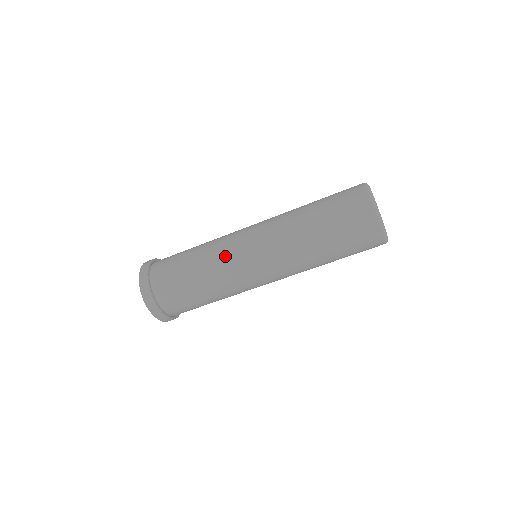
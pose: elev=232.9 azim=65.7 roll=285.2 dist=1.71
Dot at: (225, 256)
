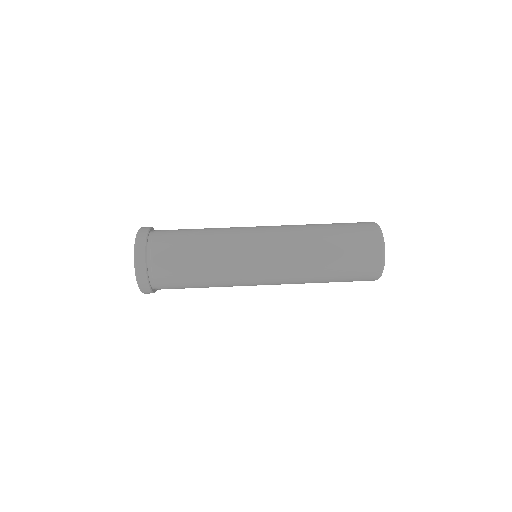
Dot at: occluded
